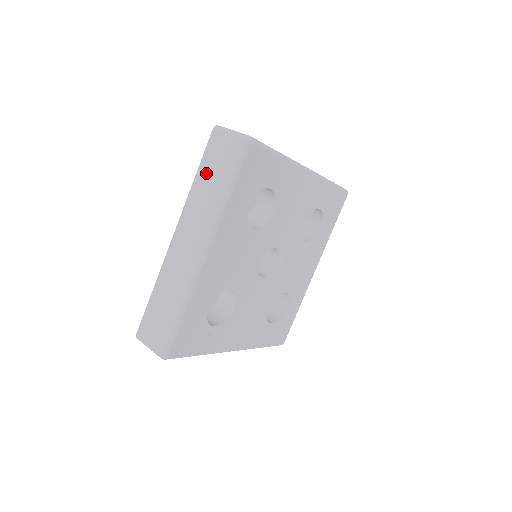
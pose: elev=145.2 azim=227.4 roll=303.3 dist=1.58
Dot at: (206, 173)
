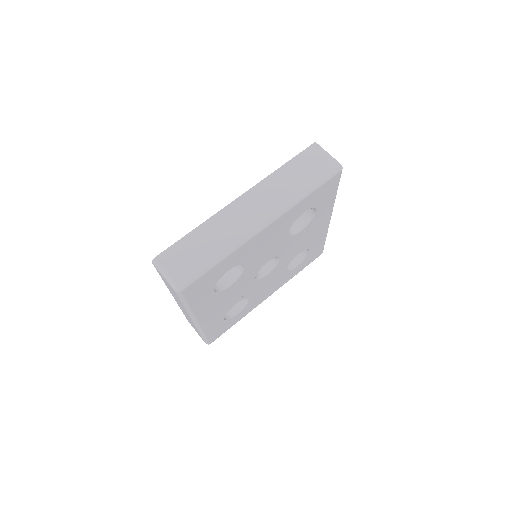
Dot at: (167, 285)
